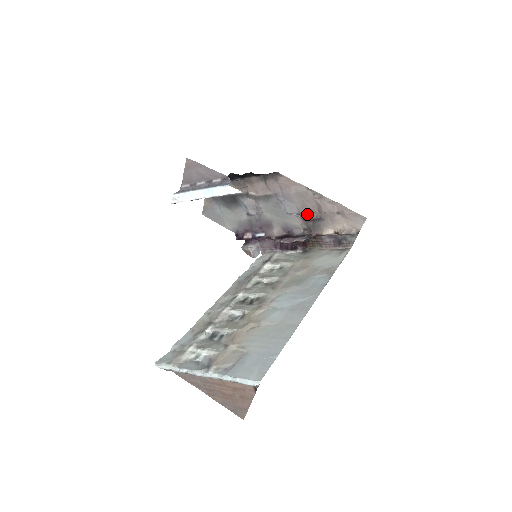
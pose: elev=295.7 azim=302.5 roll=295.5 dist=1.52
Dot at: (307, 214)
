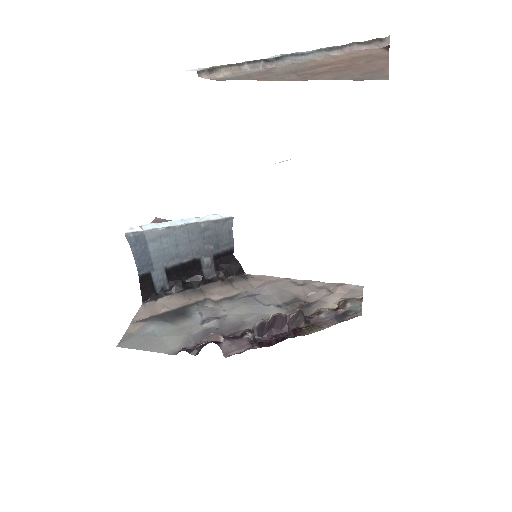
Dot at: (291, 301)
